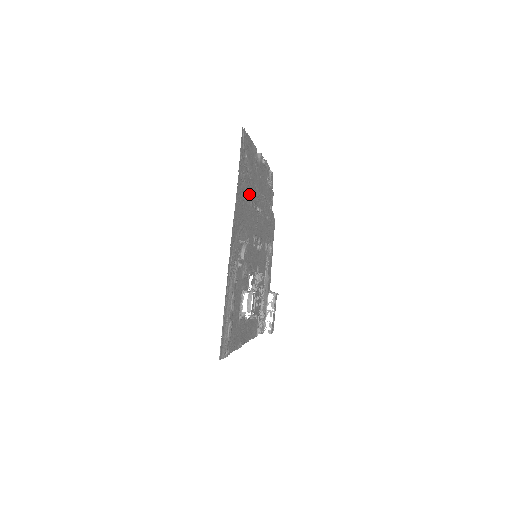
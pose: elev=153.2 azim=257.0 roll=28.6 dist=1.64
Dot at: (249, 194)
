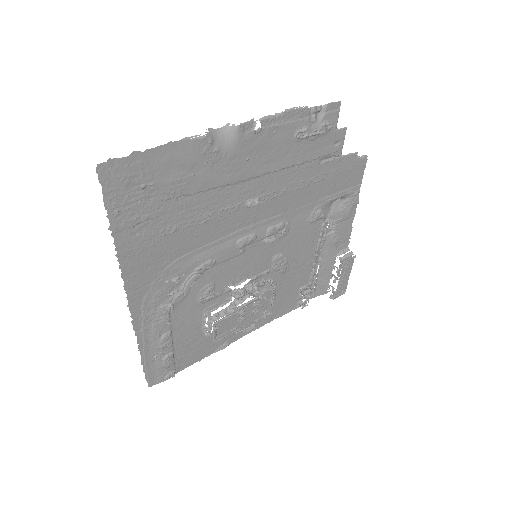
Dot at: (190, 214)
